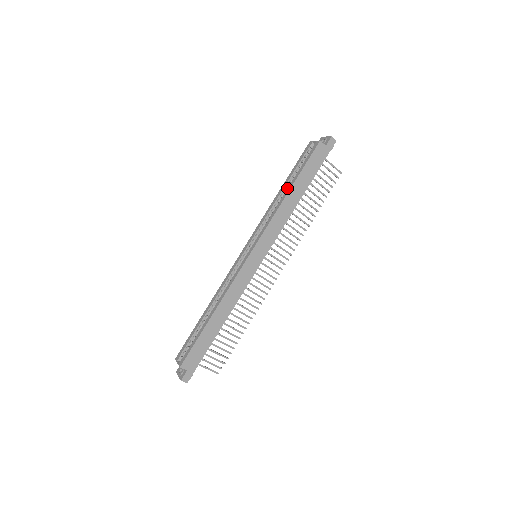
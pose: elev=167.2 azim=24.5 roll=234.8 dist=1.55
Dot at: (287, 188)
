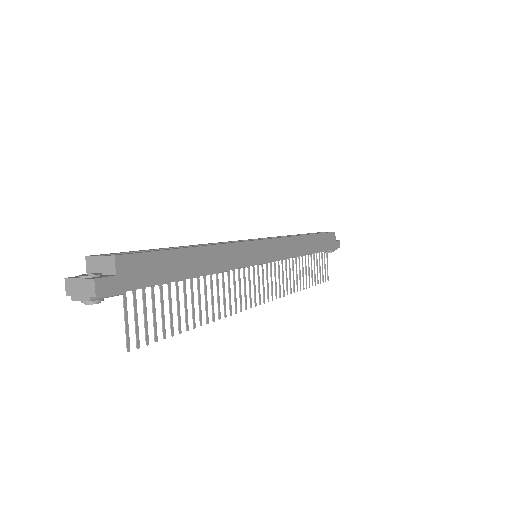
Dot at: occluded
